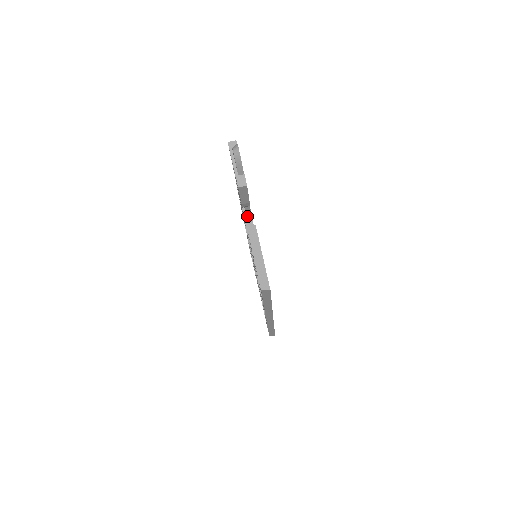
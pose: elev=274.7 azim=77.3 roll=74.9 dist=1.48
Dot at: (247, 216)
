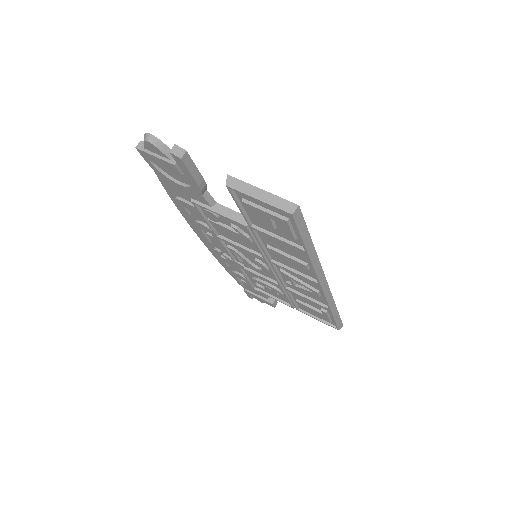
Dot at: (214, 207)
